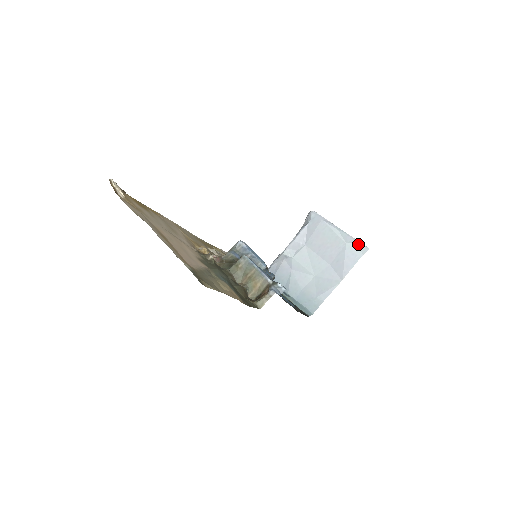
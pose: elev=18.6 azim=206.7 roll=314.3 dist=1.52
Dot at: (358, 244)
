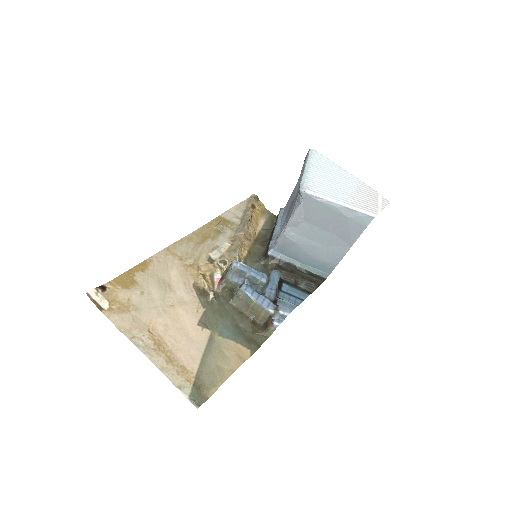
Dot at: (361, 216)
